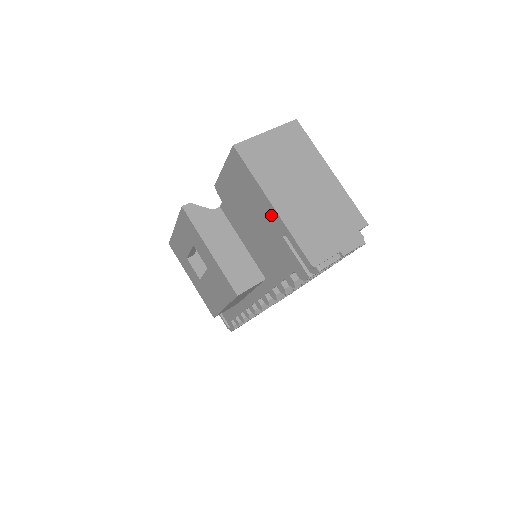
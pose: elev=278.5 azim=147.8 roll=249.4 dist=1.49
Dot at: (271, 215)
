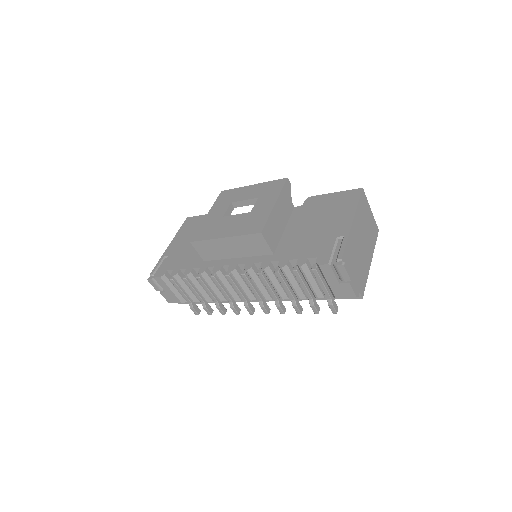
Dot at: (344, 225)
